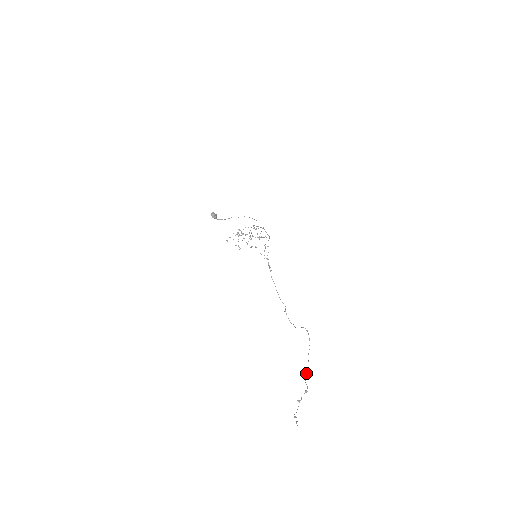
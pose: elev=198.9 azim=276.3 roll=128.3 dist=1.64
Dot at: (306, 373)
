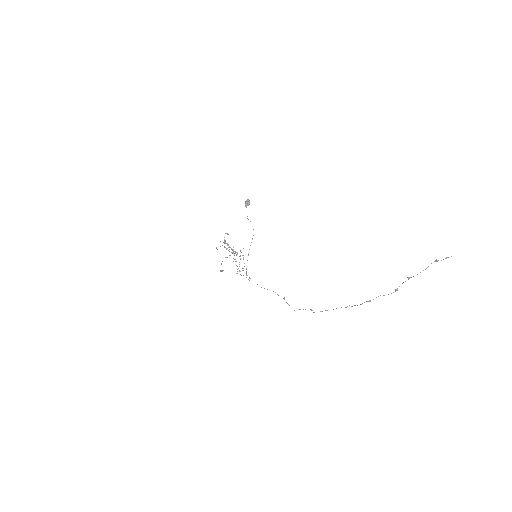
Dot at: (368, 301)
